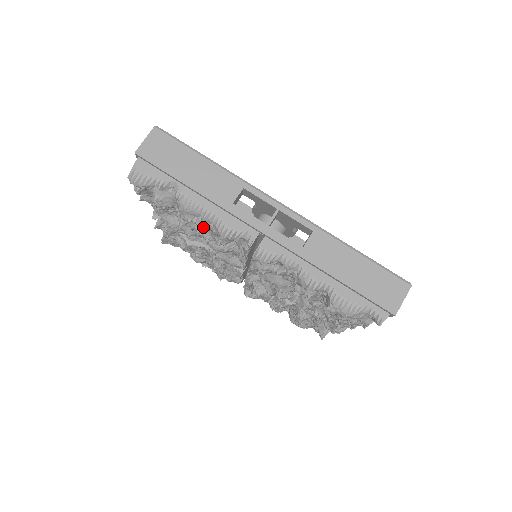
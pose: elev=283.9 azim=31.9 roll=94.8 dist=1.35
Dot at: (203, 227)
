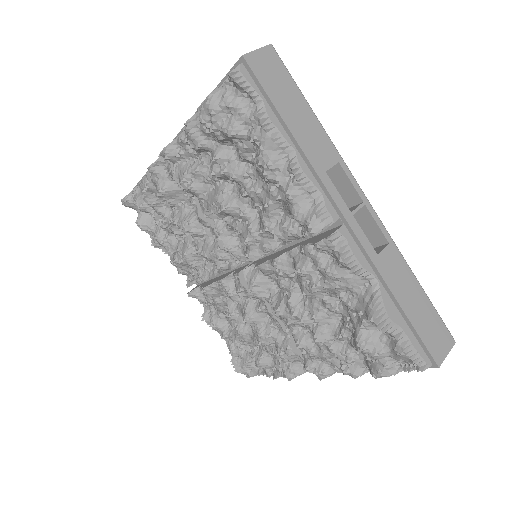
Dot at: (172, 213)
